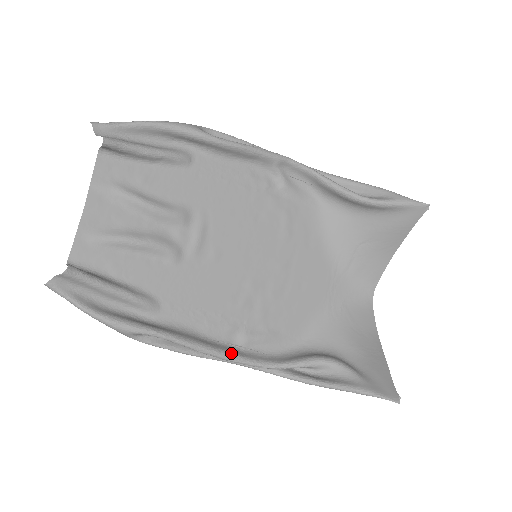
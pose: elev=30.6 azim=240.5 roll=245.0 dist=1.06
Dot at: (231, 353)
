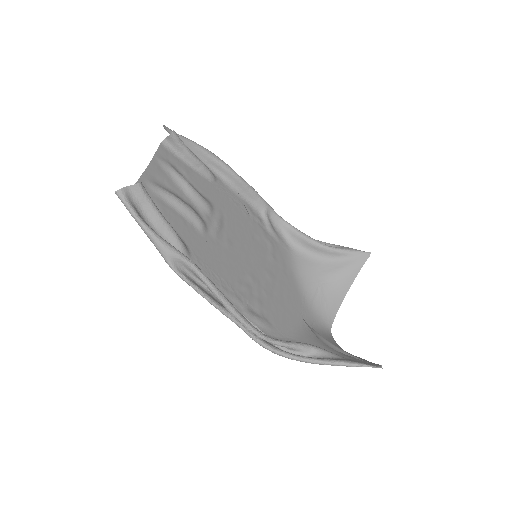
Dot at: (241, 314)
